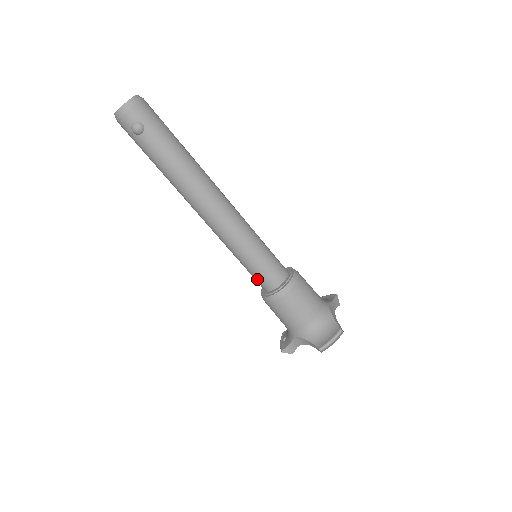
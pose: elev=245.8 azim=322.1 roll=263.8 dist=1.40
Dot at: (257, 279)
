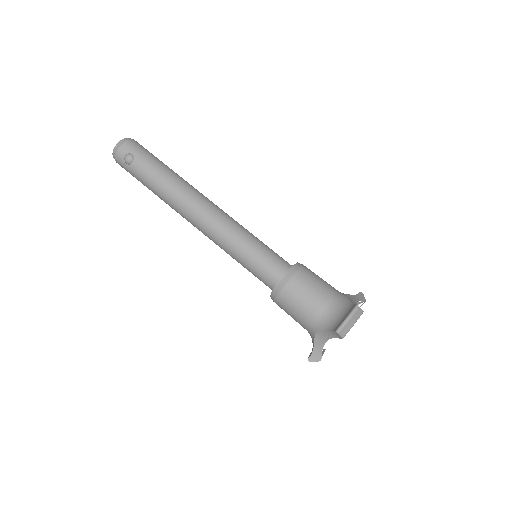
Dot at: (260, 277)
